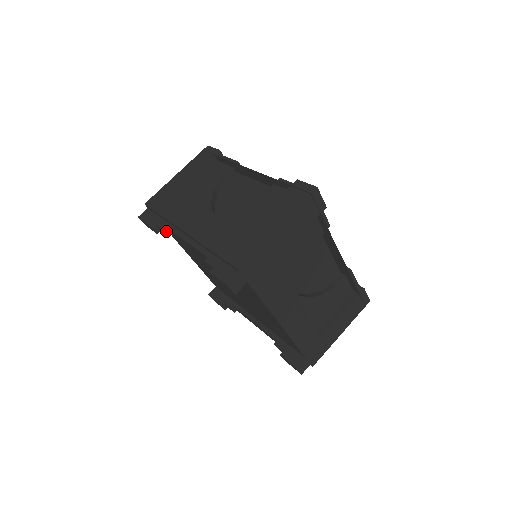
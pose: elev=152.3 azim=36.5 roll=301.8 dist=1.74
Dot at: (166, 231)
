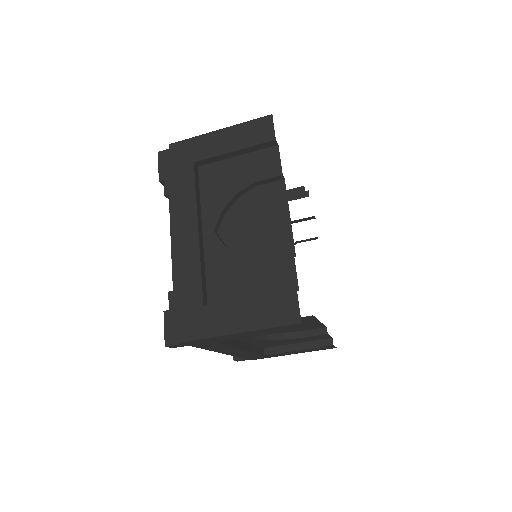
Dot at: occluded
